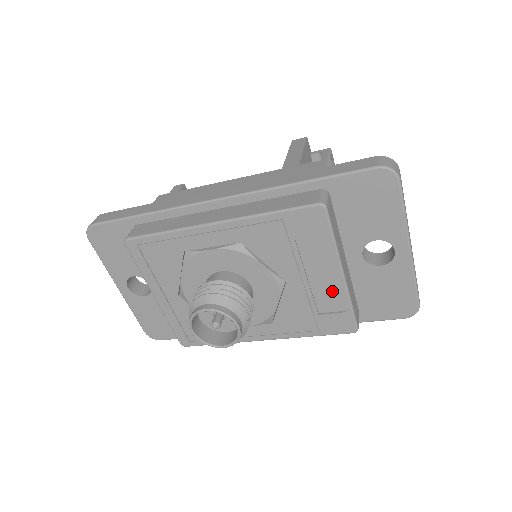
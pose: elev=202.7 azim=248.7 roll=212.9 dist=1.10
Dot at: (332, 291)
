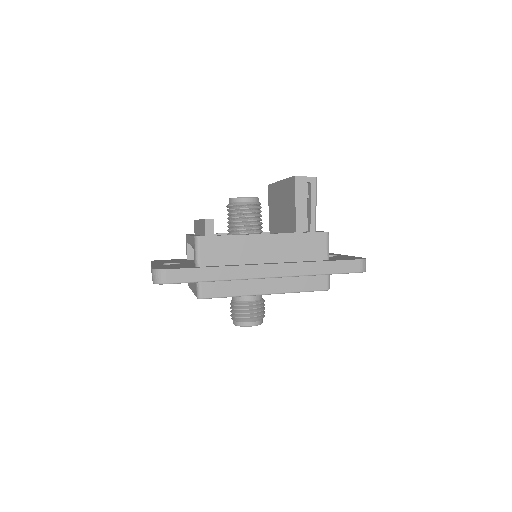
Dot at: occluded
